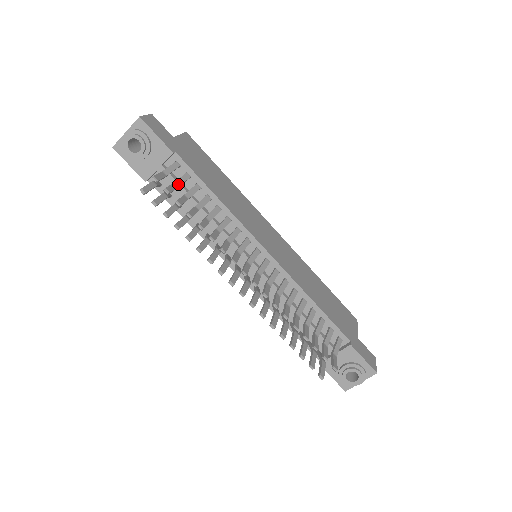
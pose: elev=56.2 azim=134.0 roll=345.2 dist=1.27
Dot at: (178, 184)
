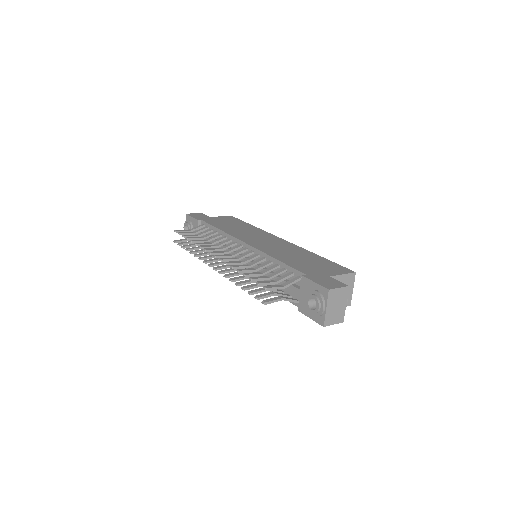
Dot at: (196, 232)
